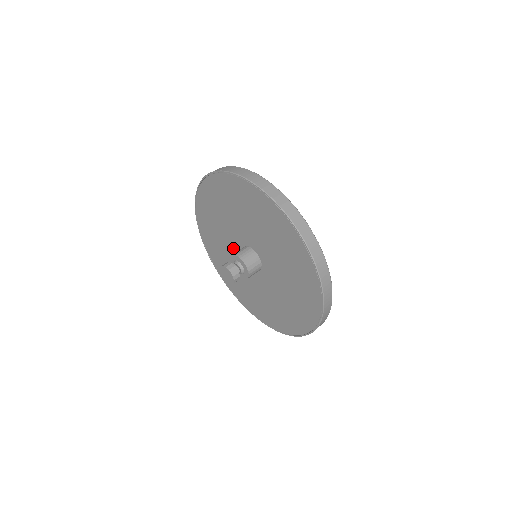
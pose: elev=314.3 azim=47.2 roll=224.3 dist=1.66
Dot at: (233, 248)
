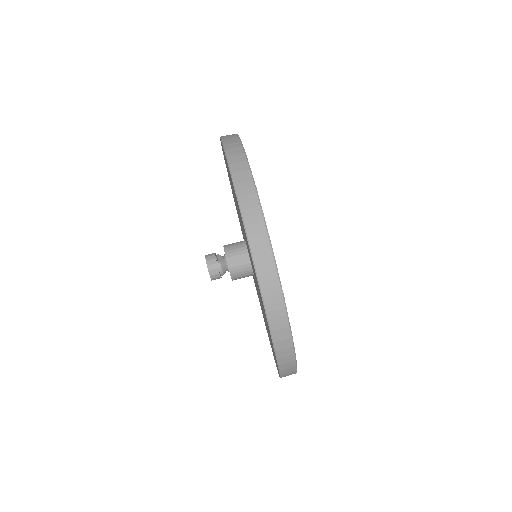
Dot at: occluded
